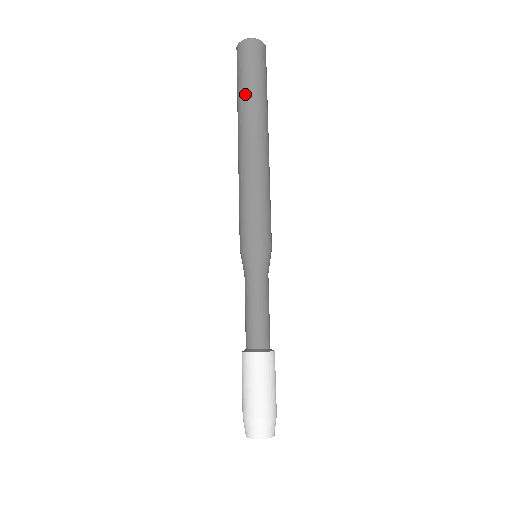
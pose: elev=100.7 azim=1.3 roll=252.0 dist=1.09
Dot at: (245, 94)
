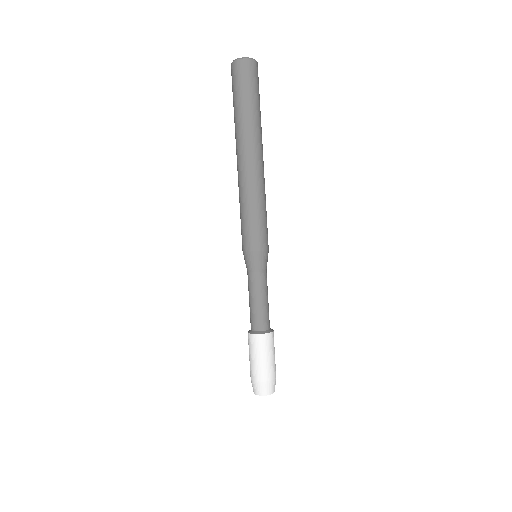
Dot at: (240, 114)
